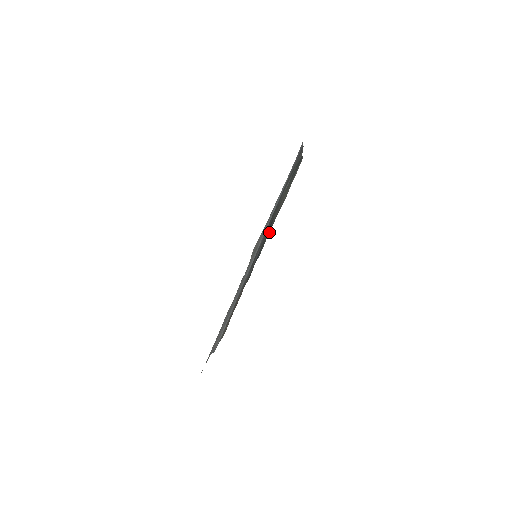
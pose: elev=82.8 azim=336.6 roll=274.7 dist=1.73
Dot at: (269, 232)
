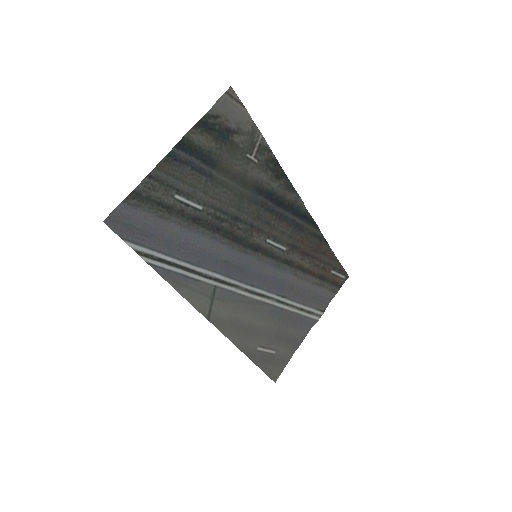
Dot at: (287, 180)
